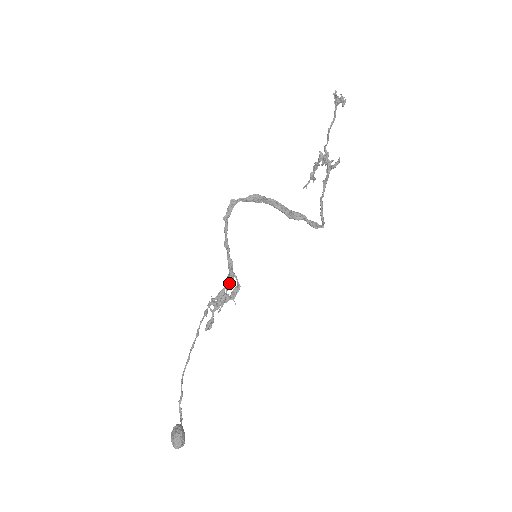
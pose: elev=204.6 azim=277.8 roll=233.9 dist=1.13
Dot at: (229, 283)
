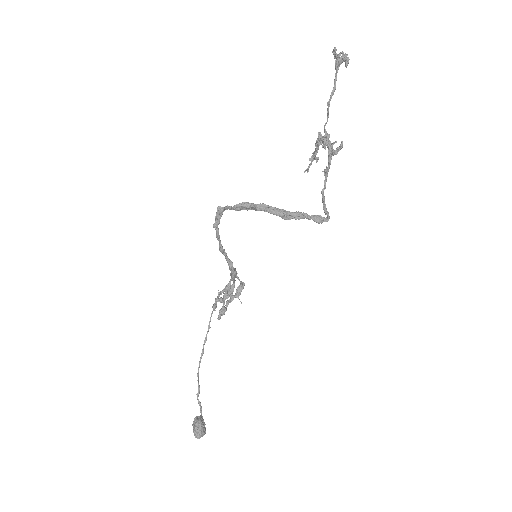
Dot at: occluded
